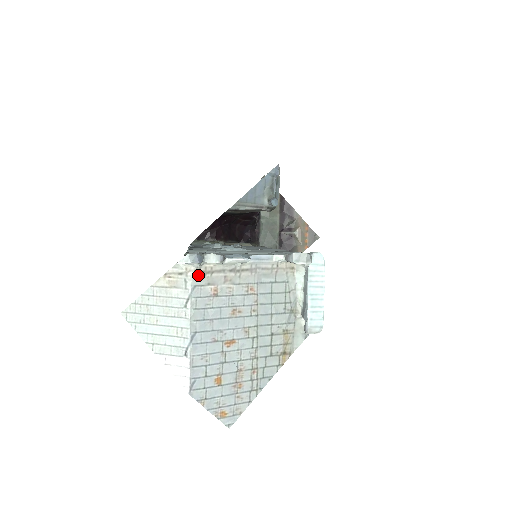
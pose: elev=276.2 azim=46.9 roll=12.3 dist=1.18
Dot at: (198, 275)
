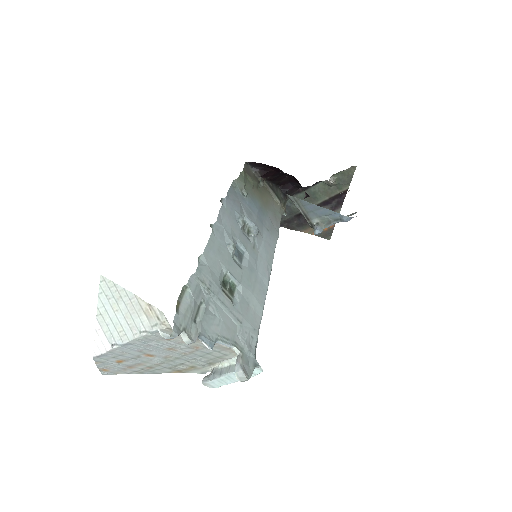
Dot at: (168, 330)
